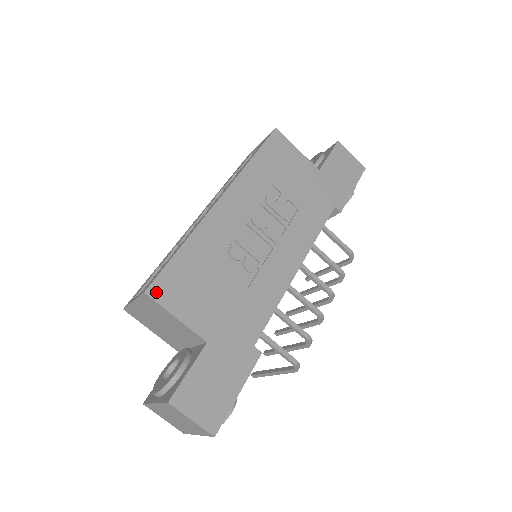
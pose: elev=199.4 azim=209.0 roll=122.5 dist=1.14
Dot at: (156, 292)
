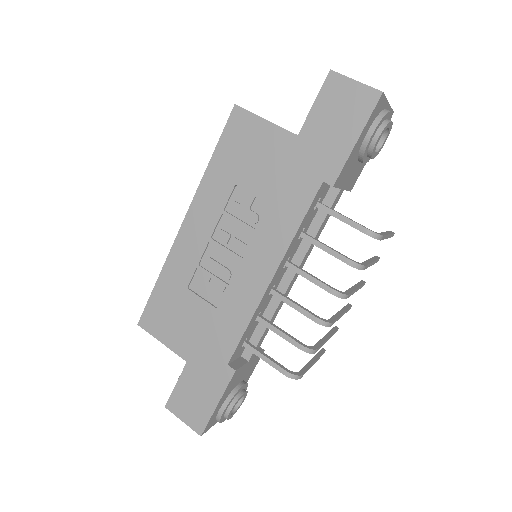
Dot at: (145, 323)
